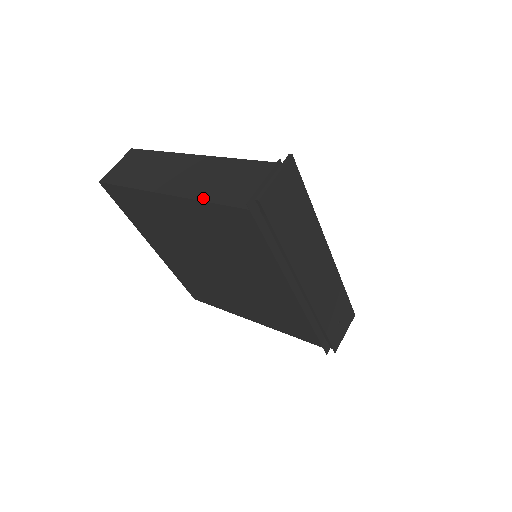
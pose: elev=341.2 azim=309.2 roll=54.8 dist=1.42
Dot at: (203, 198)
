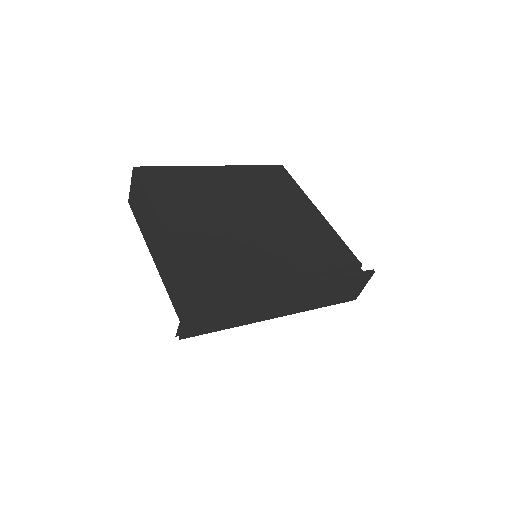
Dot at: (167, 290)
